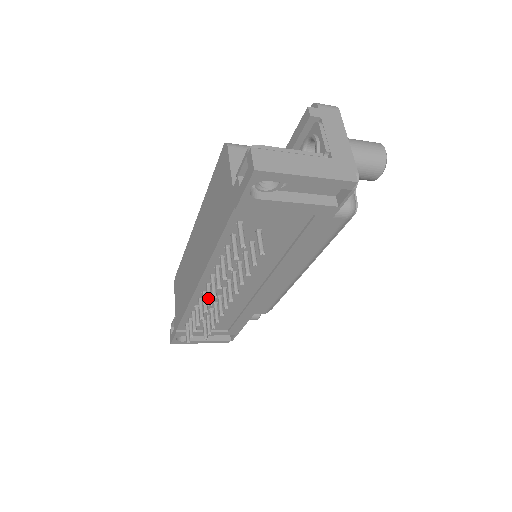
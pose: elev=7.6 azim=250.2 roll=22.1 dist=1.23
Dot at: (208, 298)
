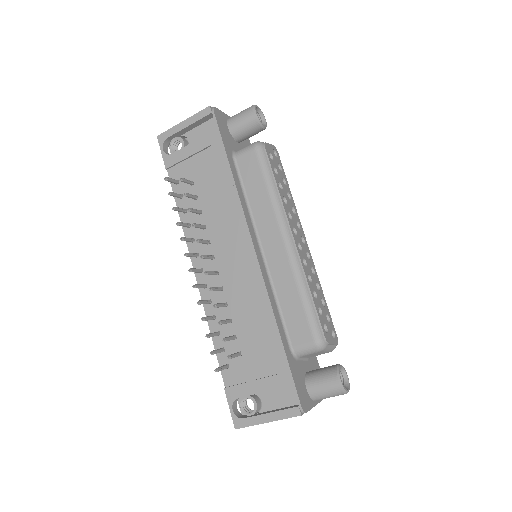
Dot at: (191, 269)
